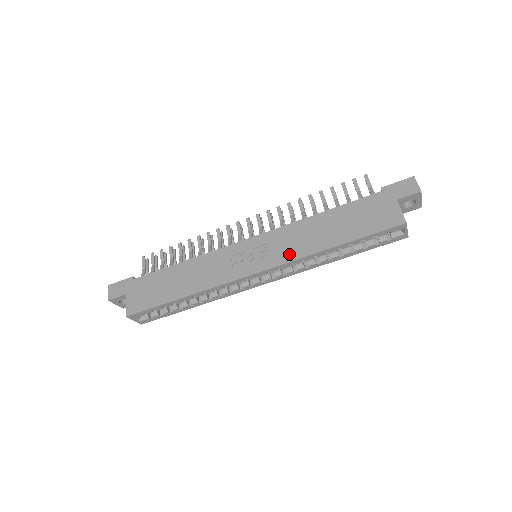
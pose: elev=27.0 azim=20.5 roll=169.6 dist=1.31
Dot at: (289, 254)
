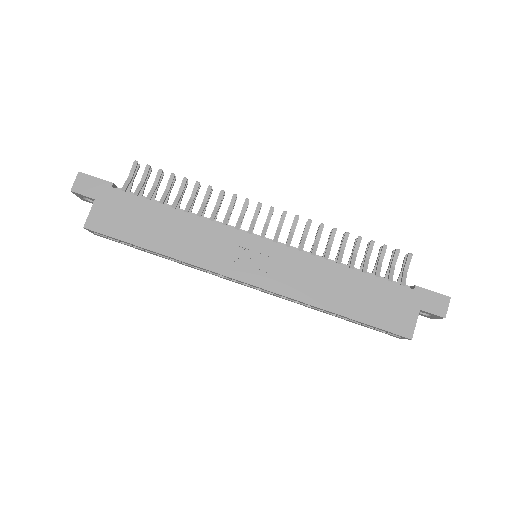
Dot at: (290, 288)
